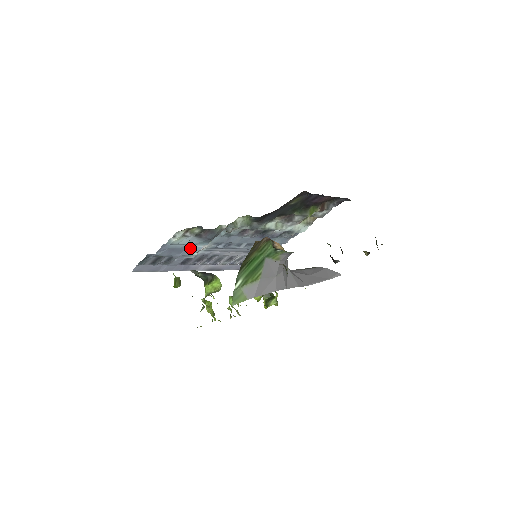
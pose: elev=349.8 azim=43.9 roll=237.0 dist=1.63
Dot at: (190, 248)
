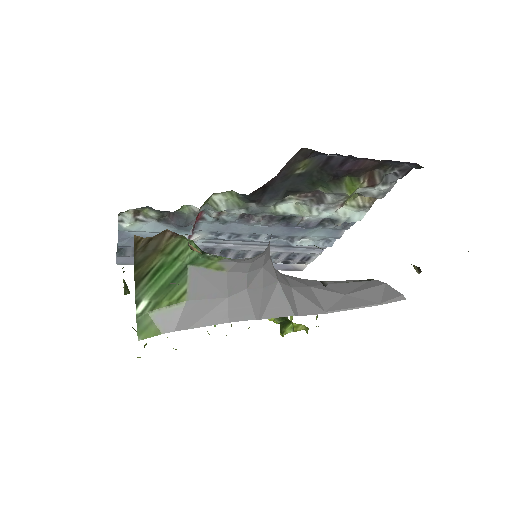
Dot at: occluded
